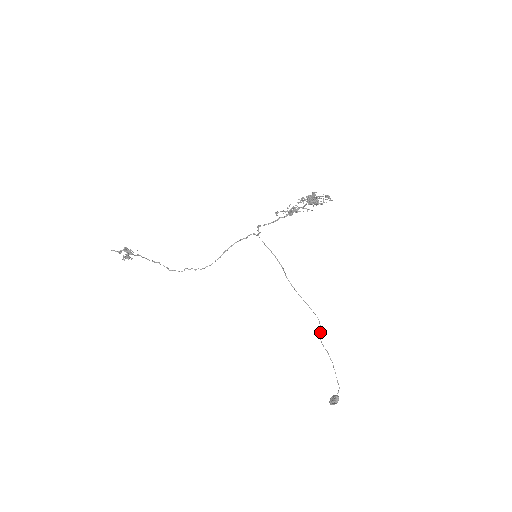
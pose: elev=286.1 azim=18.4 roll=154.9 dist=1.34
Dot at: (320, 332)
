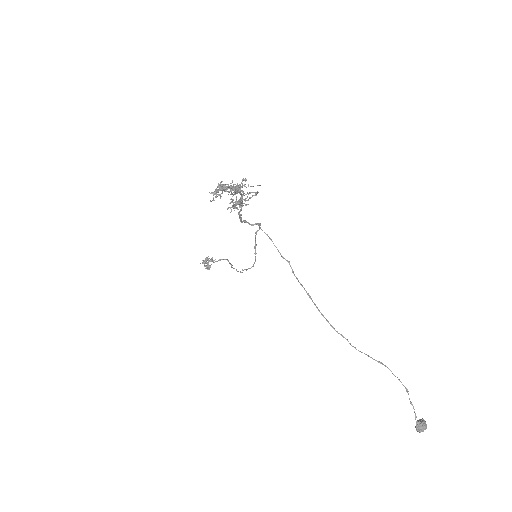
Dot at: (348, 341)
